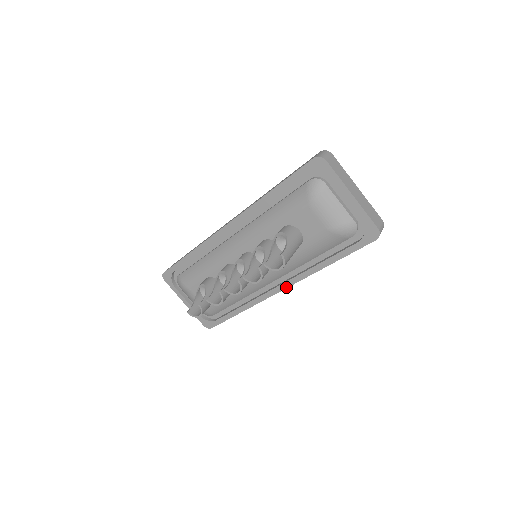
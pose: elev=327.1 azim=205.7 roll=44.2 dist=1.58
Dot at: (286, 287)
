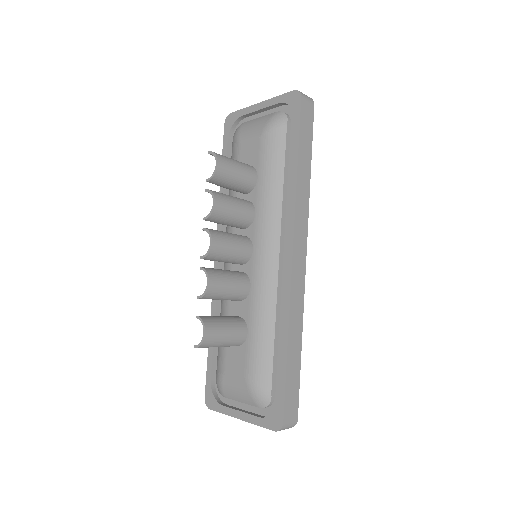
Dot at: (292, 240)
